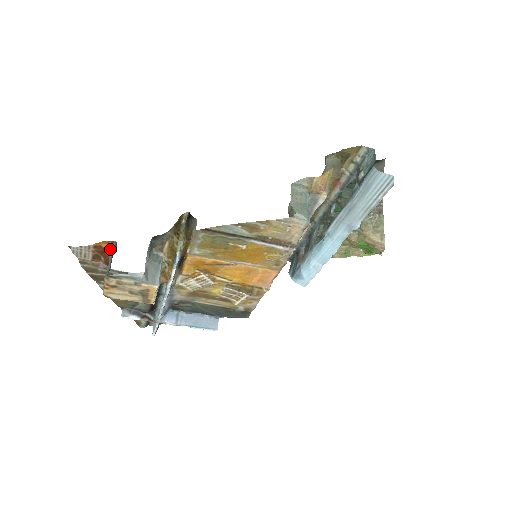
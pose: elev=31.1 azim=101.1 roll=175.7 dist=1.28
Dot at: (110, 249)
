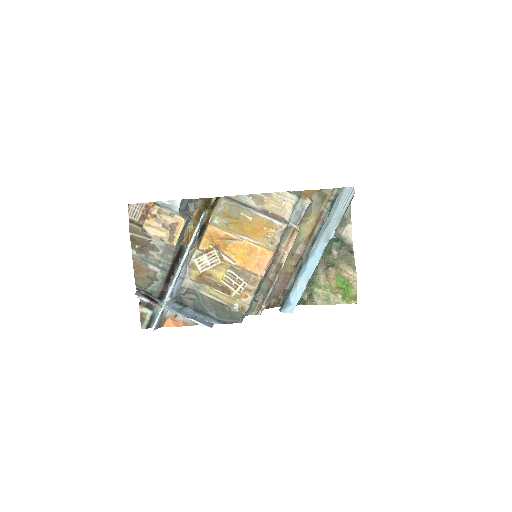
Dot at: occluded
